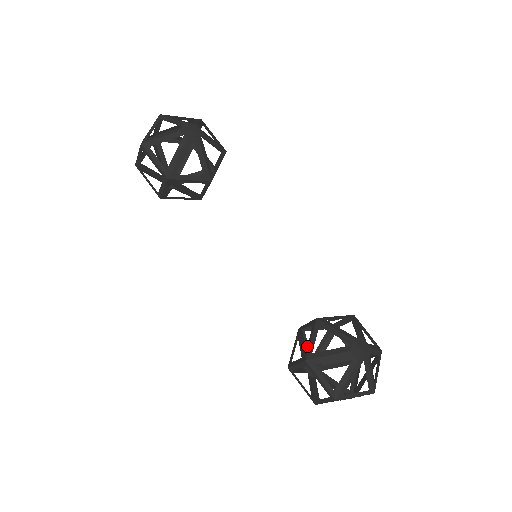
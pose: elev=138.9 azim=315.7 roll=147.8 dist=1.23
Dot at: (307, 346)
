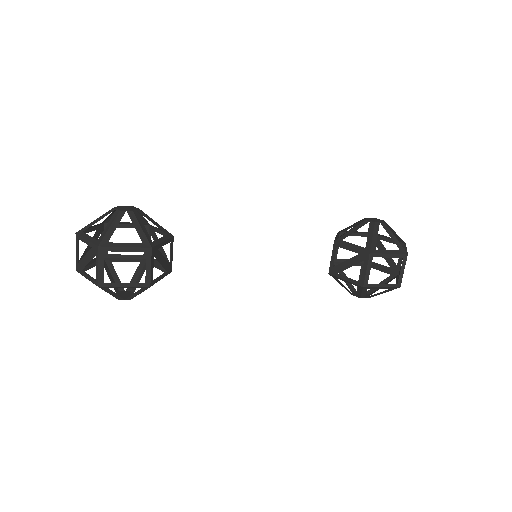
Dot at: (356, 252)
